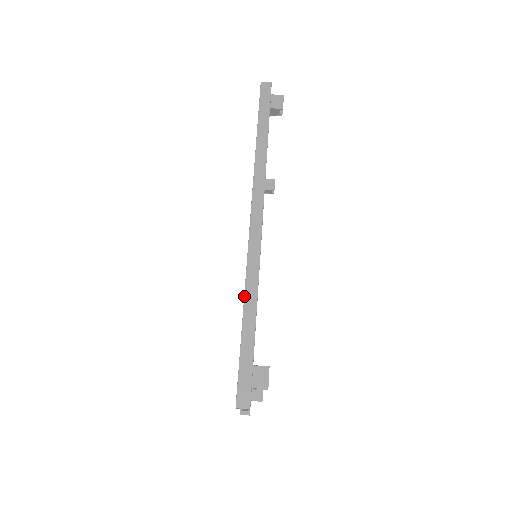
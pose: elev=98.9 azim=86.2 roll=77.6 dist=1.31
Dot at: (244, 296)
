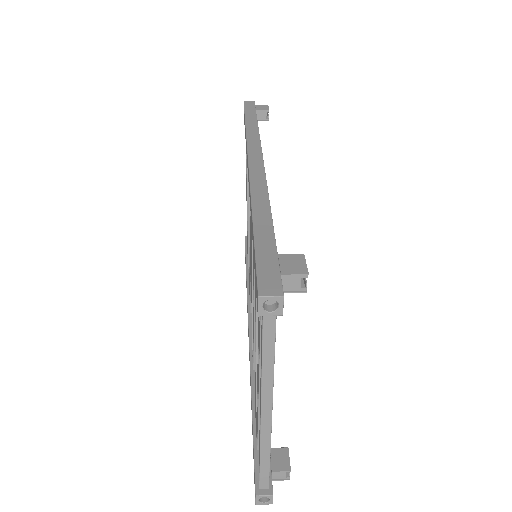
Dot at: (251, 202)
